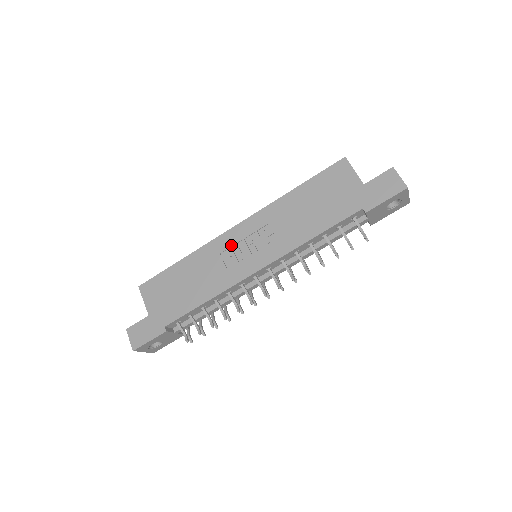
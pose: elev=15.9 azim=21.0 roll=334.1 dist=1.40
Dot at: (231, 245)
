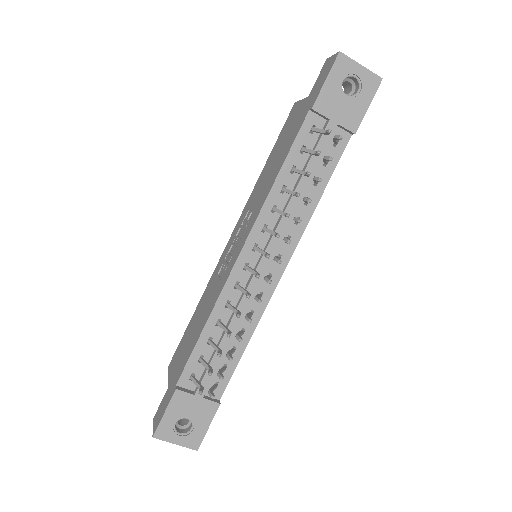
Dot at: (224, 258)
